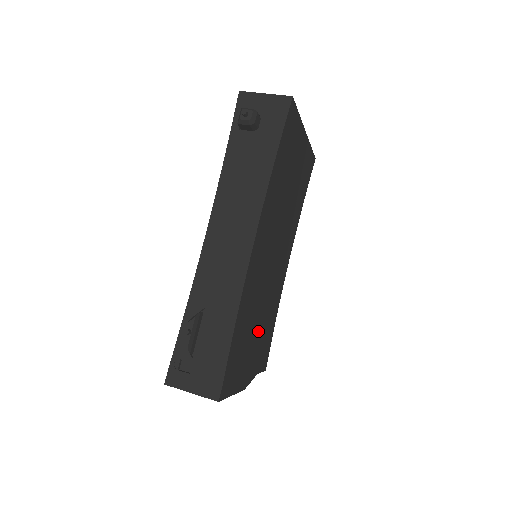
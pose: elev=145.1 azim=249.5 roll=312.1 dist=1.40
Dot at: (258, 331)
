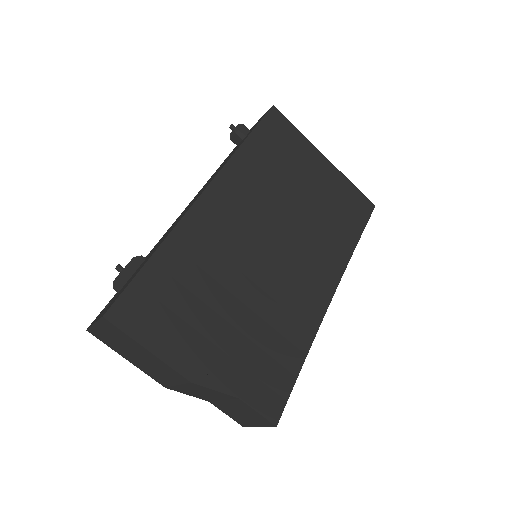
Dot at: (235, 323)
